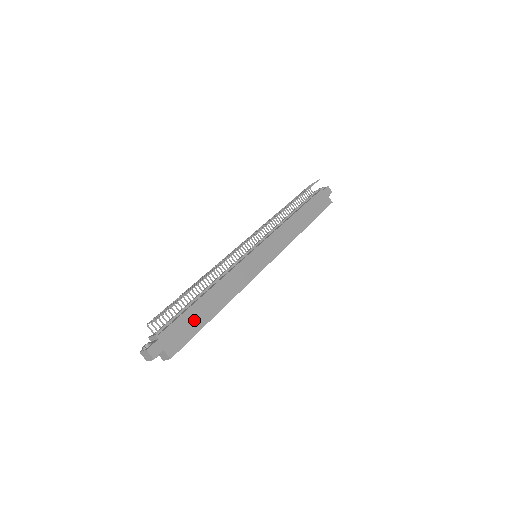
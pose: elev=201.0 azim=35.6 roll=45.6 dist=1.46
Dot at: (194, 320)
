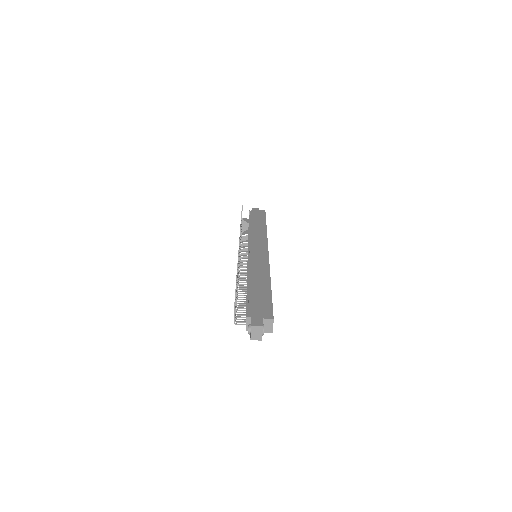
Dot at: (261, 296)
